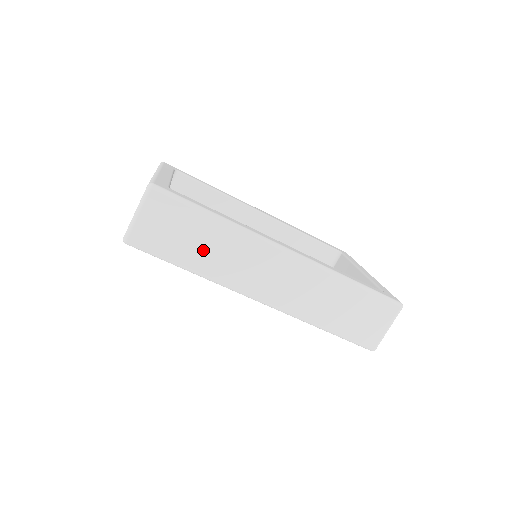
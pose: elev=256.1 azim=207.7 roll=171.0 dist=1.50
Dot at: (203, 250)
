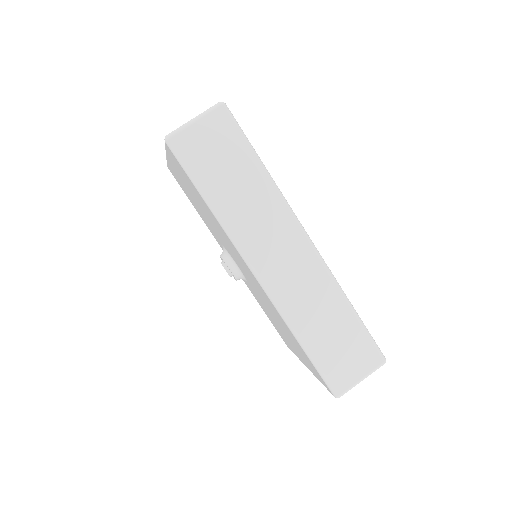
Dot at: (234, 191)
